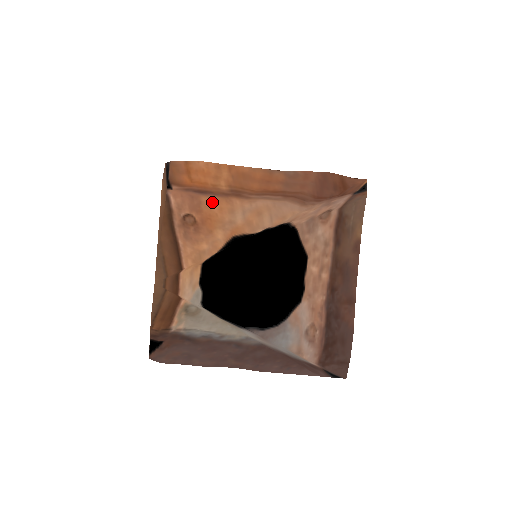
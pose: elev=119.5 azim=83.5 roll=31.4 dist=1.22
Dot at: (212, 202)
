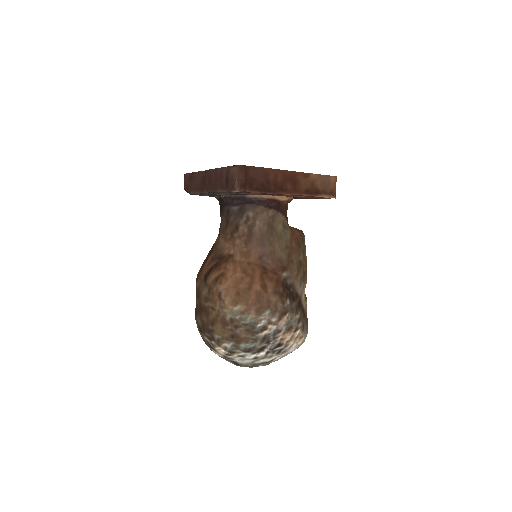
Dot at: occluded
